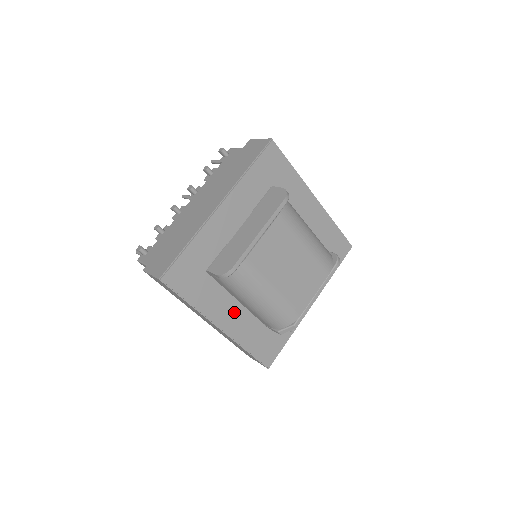
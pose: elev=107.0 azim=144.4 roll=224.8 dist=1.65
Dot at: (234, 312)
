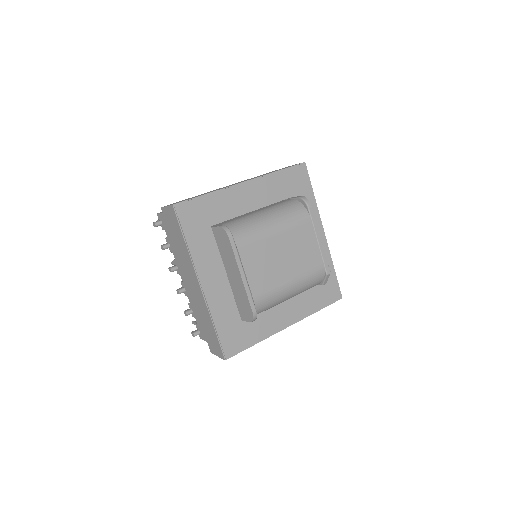
Dot at: (284, 309)
